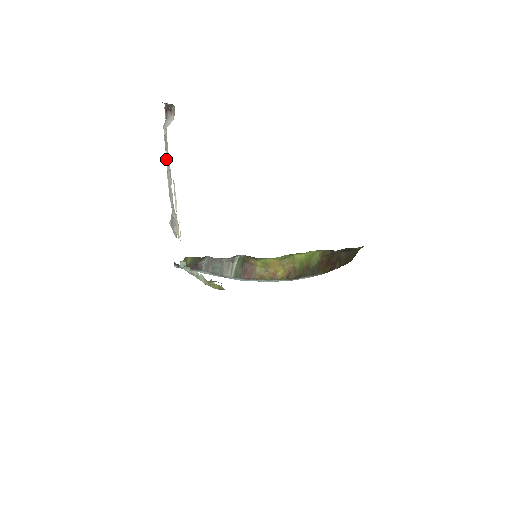
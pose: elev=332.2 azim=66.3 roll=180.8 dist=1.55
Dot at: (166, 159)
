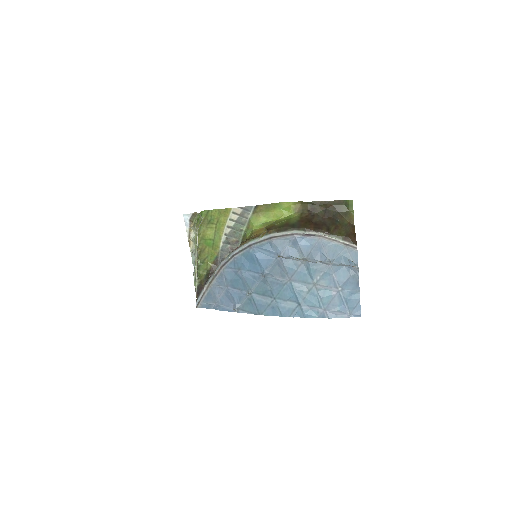
Dot at: occluded
